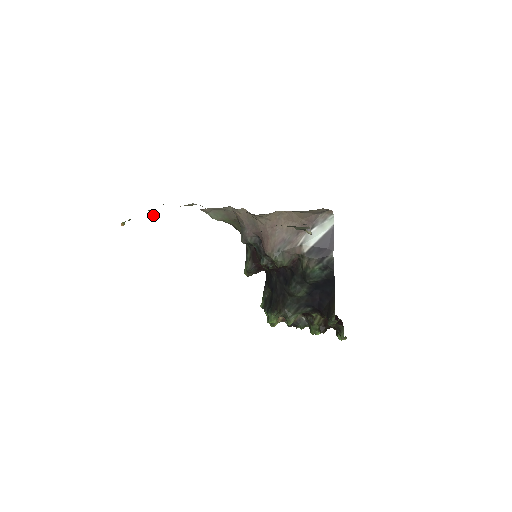
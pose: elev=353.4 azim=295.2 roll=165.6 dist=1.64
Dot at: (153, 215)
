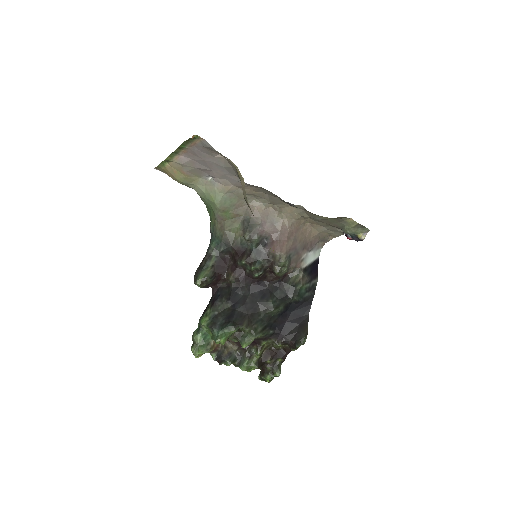
Dot at: (215, 153)
